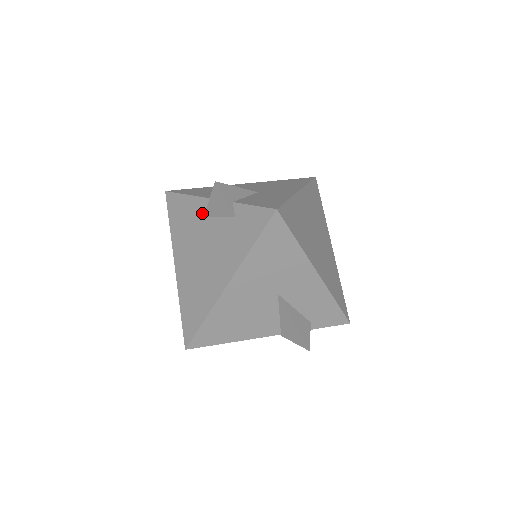
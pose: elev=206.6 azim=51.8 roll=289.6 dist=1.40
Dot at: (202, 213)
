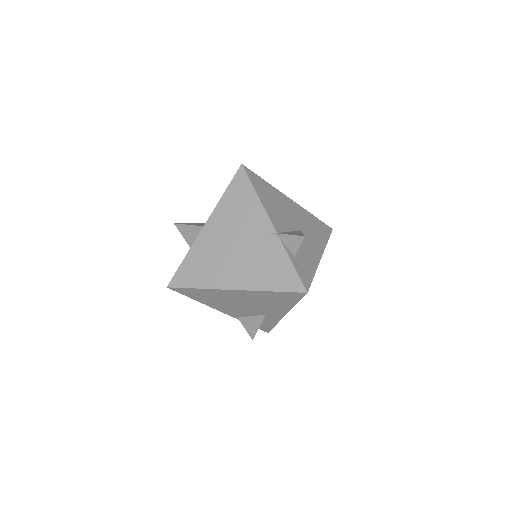
Dot at: occluded
